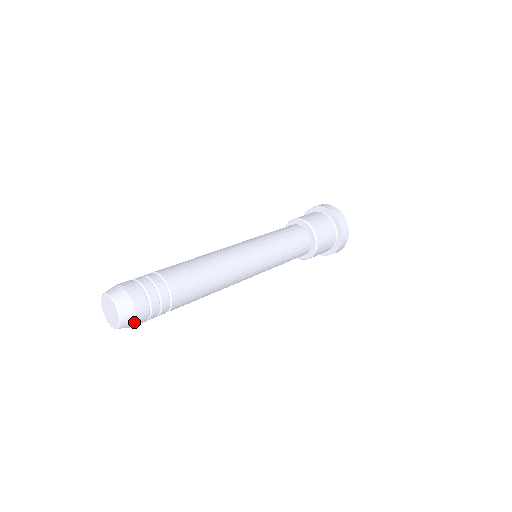
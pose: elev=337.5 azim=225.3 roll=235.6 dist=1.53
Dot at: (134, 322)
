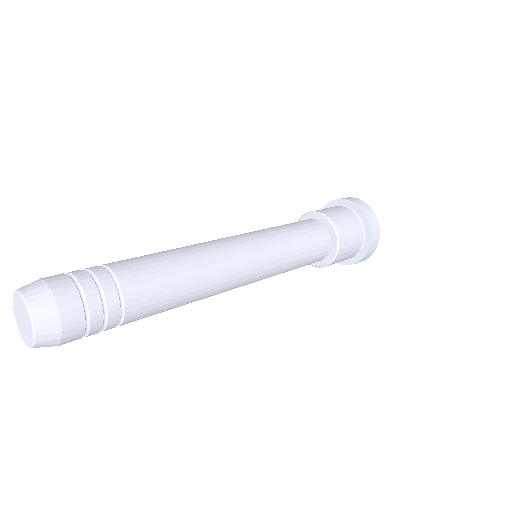
Dot at: (59, 328)
